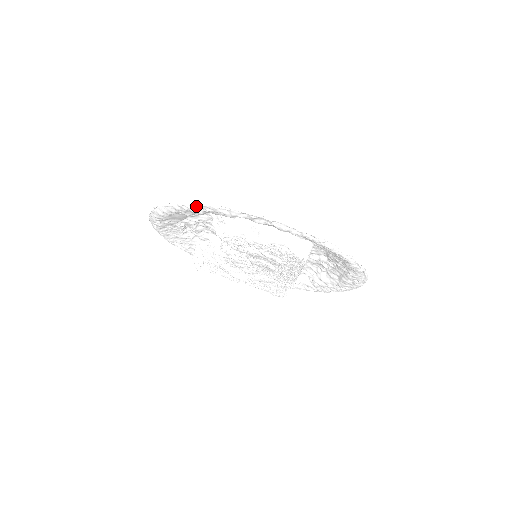
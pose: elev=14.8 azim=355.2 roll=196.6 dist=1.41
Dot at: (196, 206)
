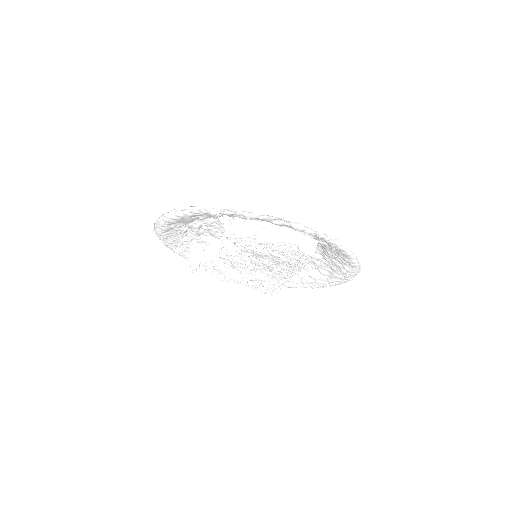
Dot at: (217, 209)
